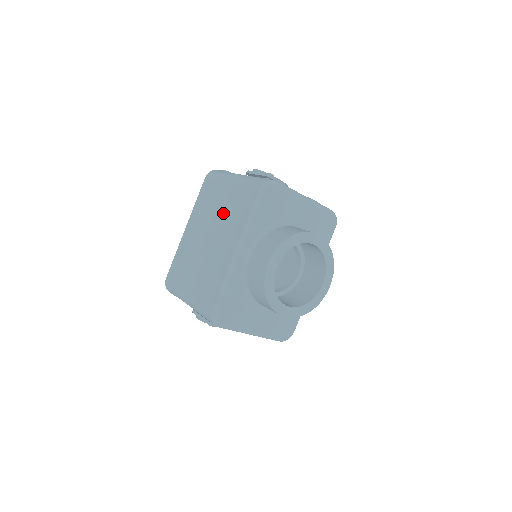
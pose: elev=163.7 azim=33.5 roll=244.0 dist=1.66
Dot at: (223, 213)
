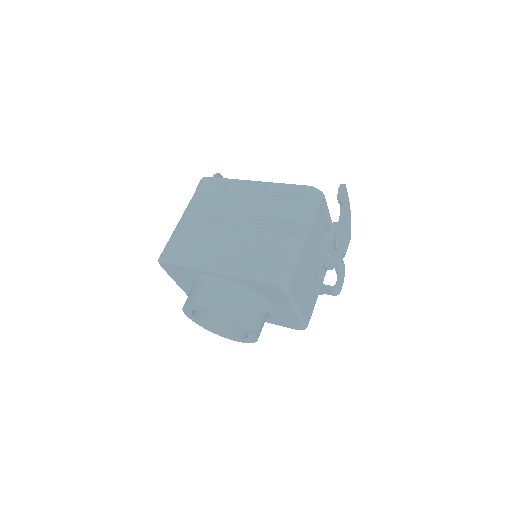
Dot at: (258, 233)
